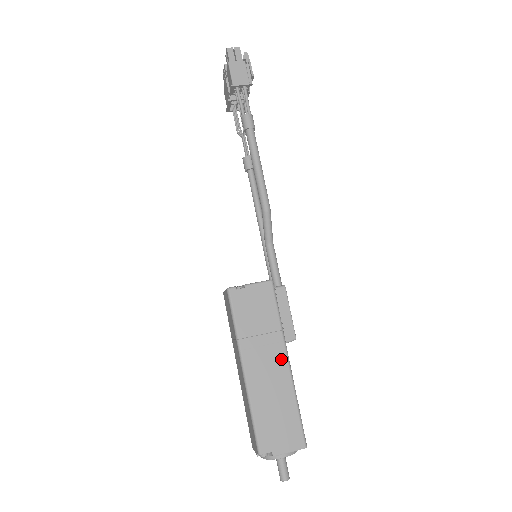
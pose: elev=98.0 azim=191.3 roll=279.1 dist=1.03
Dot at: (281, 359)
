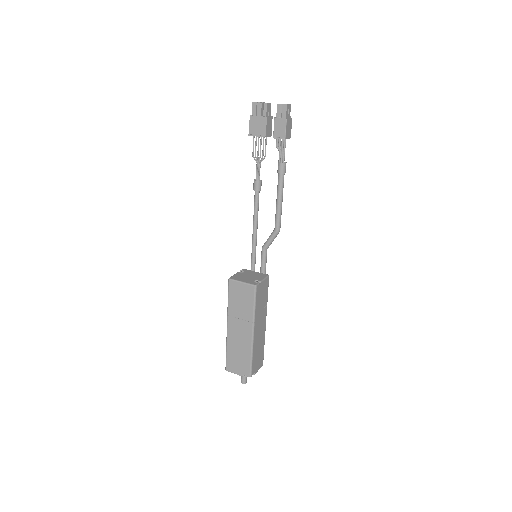
Dot at: (265, 321)
